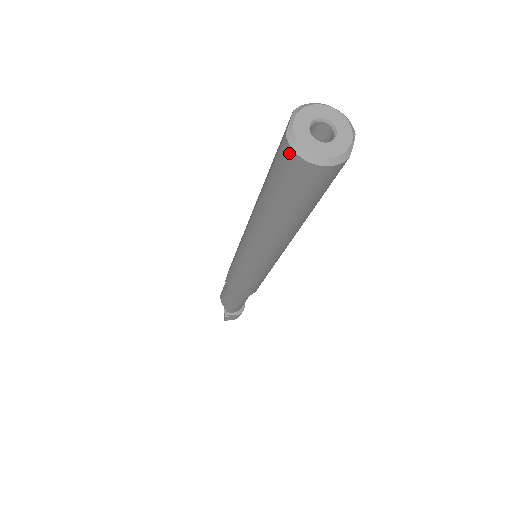
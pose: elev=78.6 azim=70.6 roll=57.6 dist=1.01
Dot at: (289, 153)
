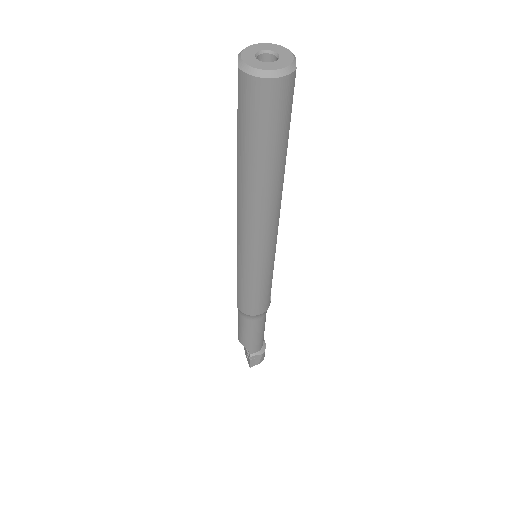
Dot at: (246, 81)
